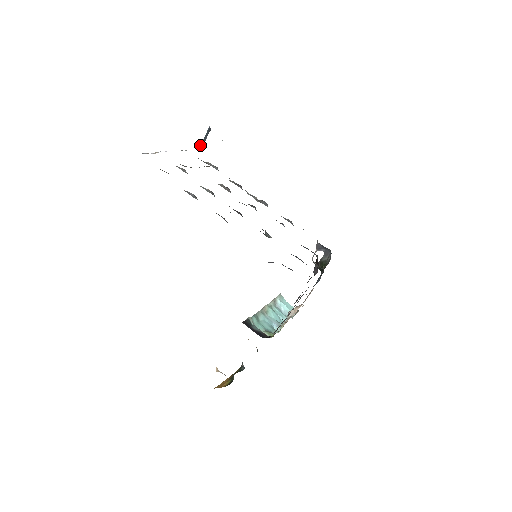
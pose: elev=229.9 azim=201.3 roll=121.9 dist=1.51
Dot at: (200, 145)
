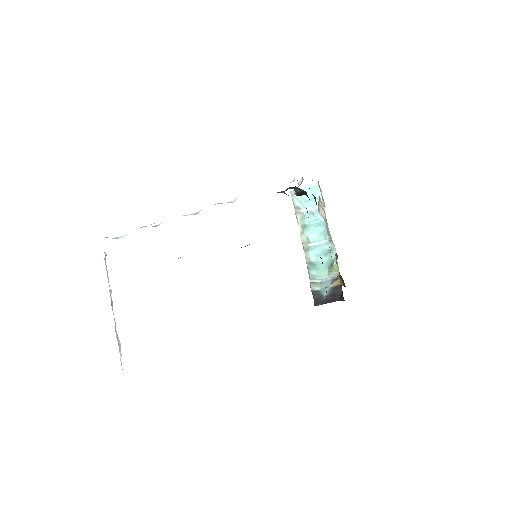
Dot at: occluded
